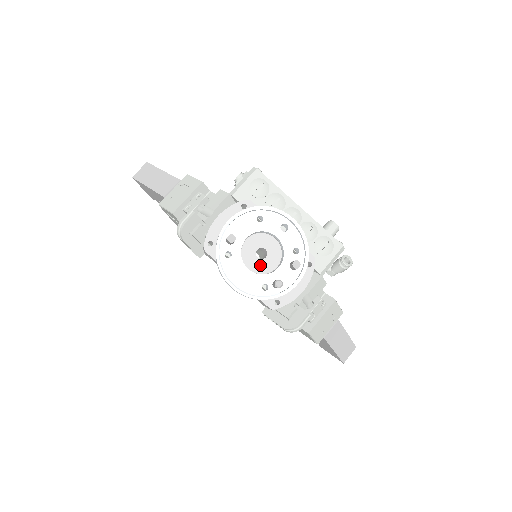
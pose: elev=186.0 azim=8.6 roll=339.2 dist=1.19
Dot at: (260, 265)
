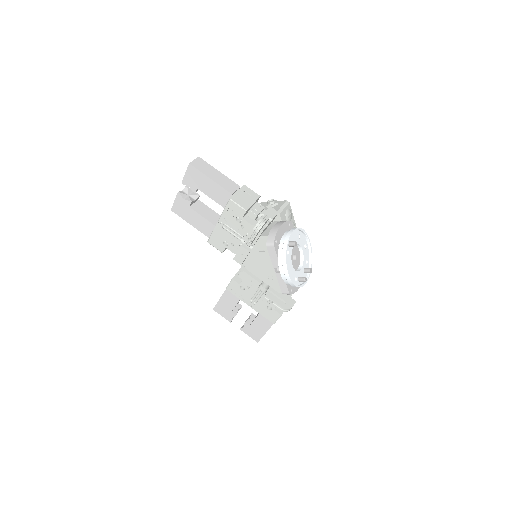
Dot at: (293, 265)
